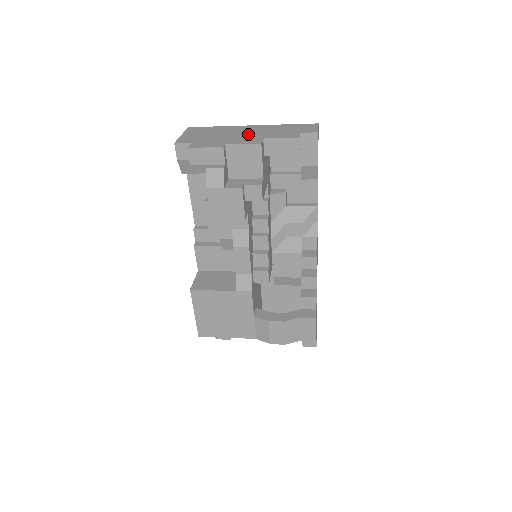
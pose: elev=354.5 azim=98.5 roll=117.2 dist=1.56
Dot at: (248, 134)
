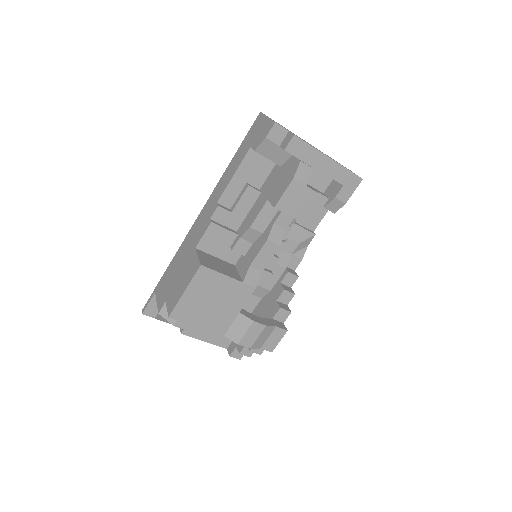
Dot at: occluded
